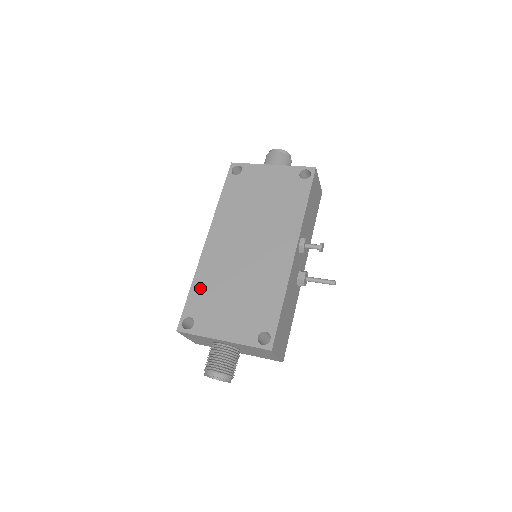
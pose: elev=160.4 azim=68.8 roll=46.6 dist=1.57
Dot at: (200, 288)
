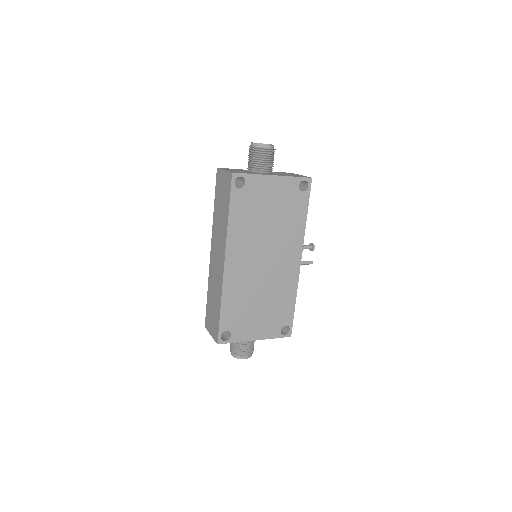
Dot at: (229, 307)
